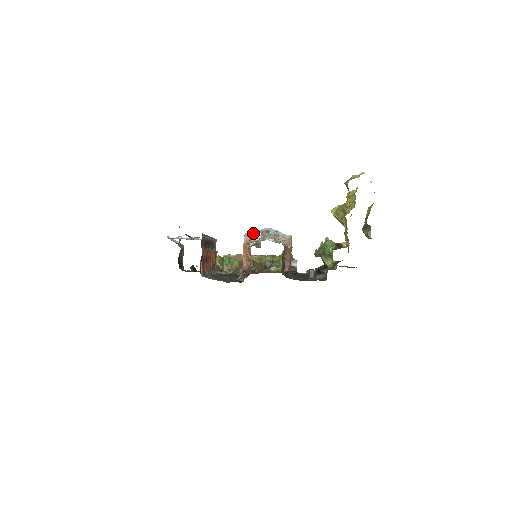
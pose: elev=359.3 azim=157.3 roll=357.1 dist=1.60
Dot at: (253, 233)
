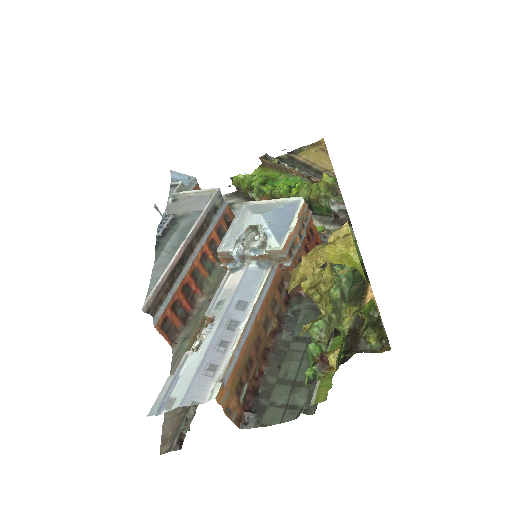
Dot at: (229, 245)
